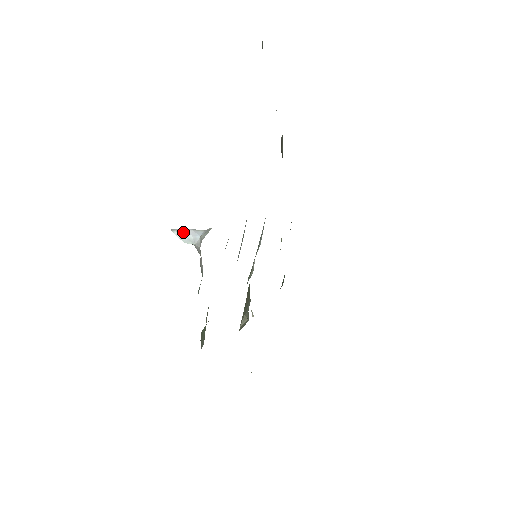
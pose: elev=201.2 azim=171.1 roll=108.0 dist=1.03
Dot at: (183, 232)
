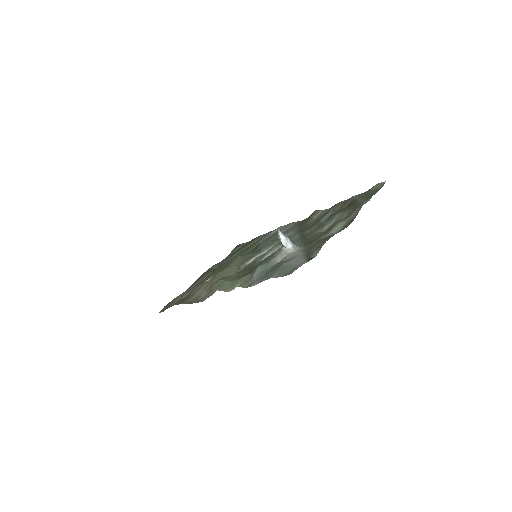
Dot at: (285, 237)
